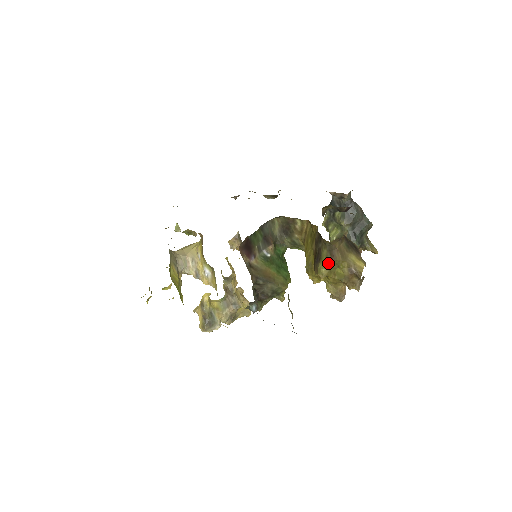
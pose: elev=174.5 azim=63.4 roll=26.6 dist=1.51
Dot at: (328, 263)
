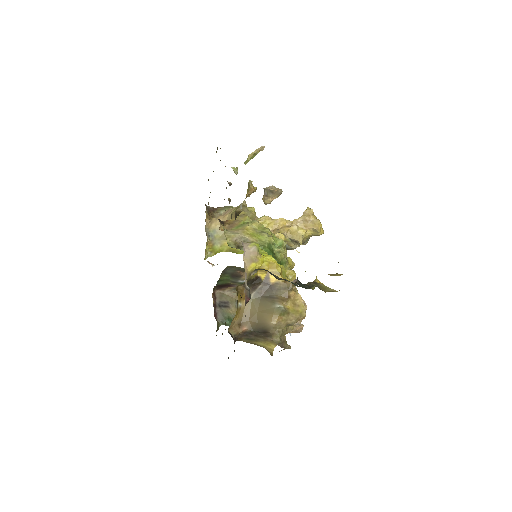
Dot at: occluded
